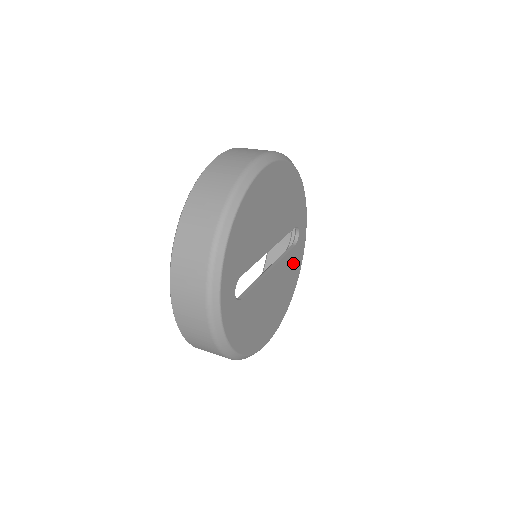
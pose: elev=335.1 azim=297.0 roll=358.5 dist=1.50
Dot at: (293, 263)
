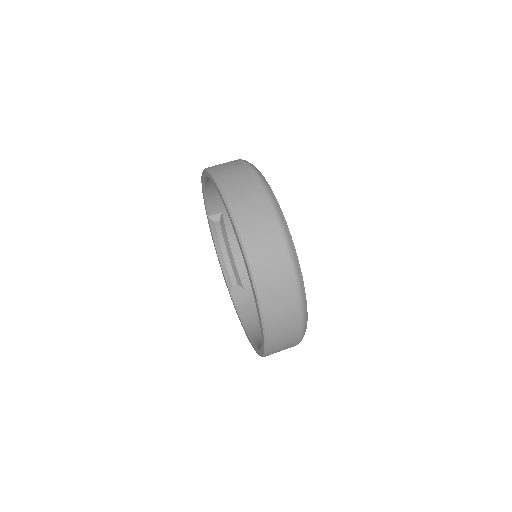
Dot at: occluded
